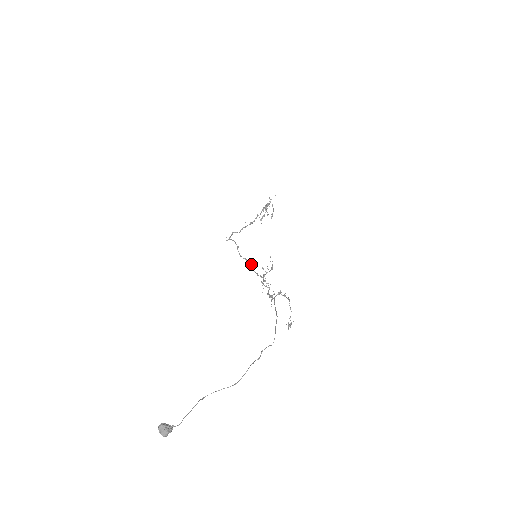
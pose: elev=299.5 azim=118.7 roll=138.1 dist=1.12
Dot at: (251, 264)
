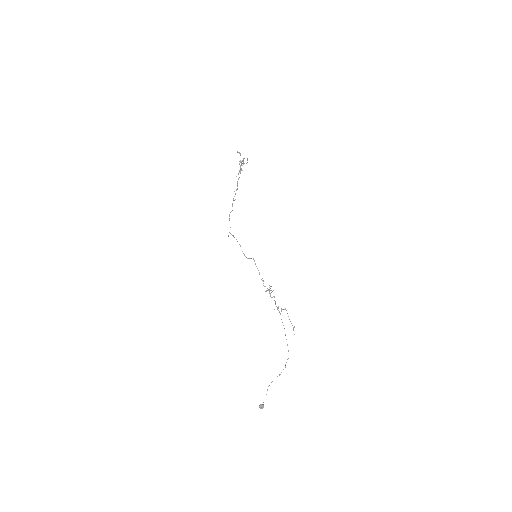
Dot at: (256, 266)
